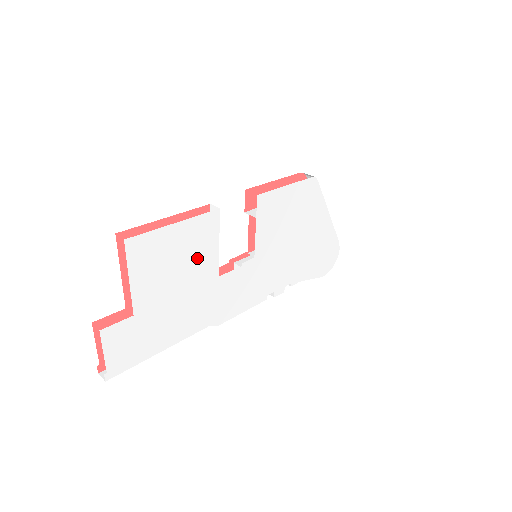
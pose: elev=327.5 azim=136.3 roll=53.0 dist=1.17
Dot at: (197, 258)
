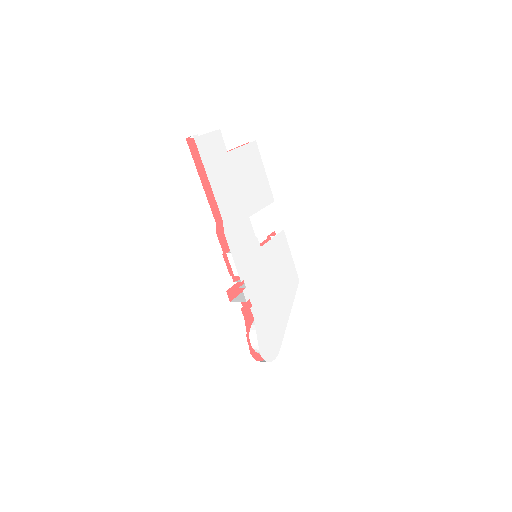
Dot at: (255, 193)
